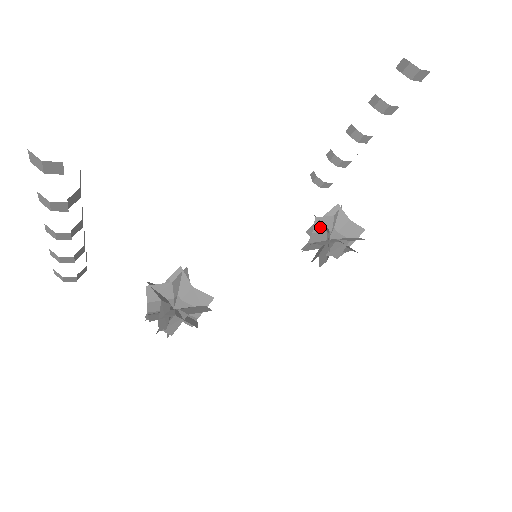
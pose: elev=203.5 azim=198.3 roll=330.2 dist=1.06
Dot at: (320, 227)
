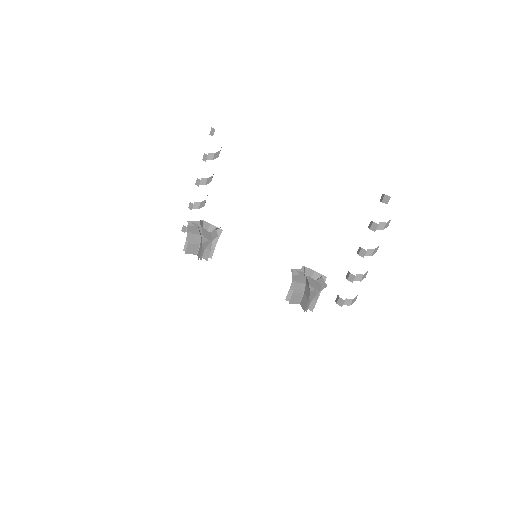
Dot at: occluded
